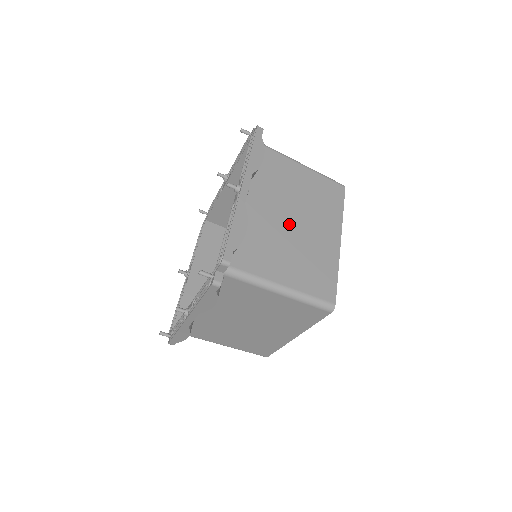
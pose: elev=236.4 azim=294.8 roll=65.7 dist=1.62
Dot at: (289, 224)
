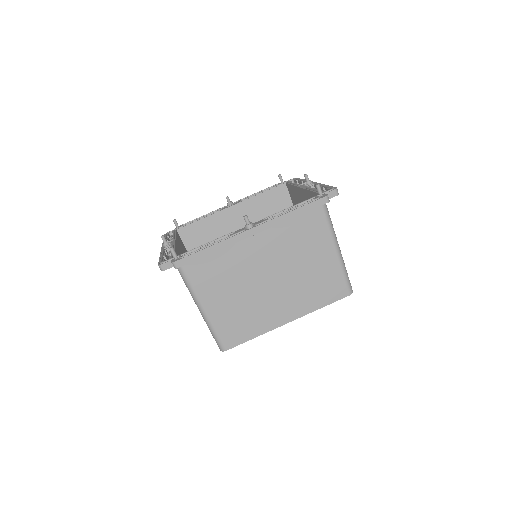
Dot at: occluded
